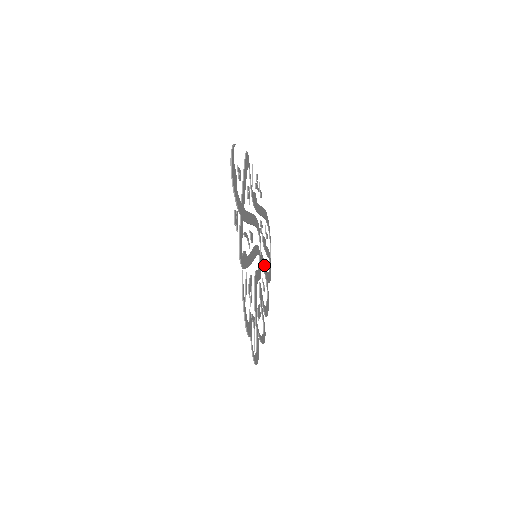
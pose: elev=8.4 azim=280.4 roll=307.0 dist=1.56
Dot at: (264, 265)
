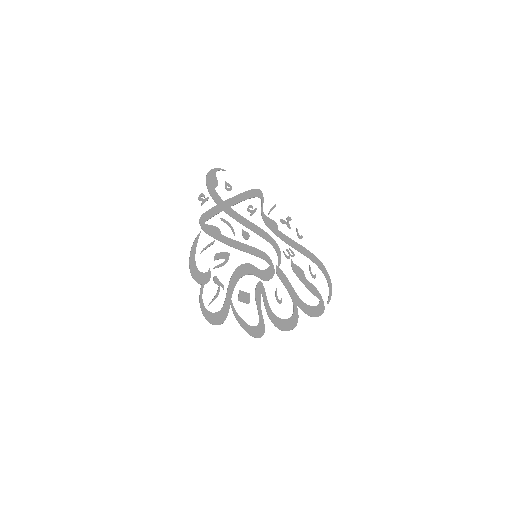
Dot at: (288, 285)
